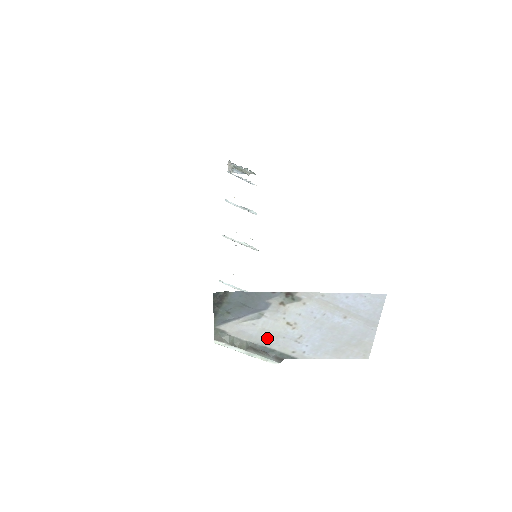
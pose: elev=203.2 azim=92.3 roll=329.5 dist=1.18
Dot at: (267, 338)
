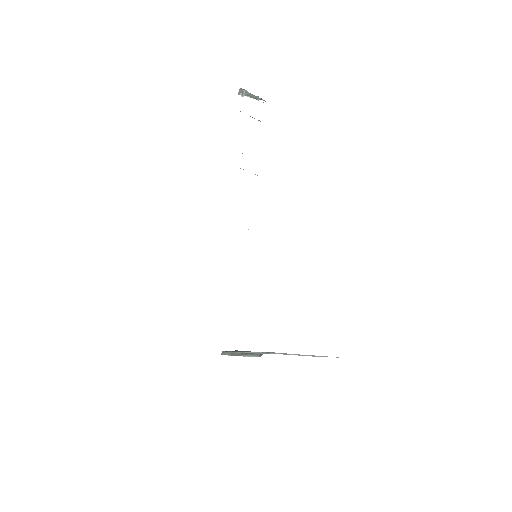
Dot at: occluded
